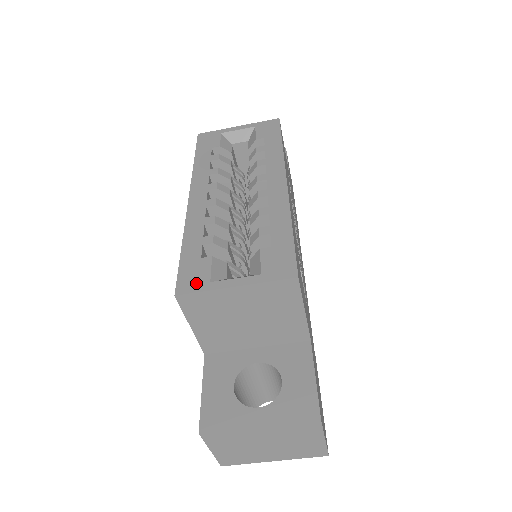
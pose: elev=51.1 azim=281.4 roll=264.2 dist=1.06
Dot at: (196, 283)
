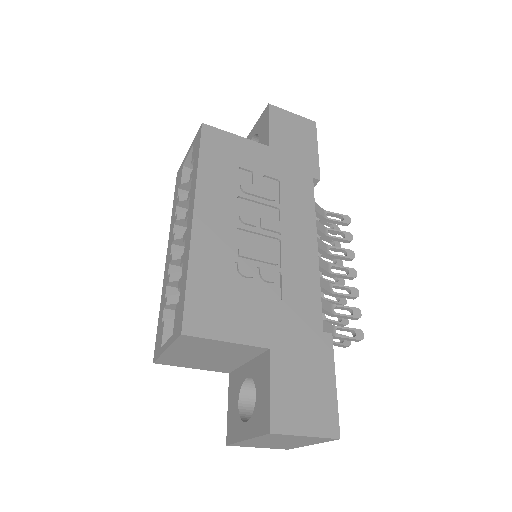
Dot at: (158, 349)
